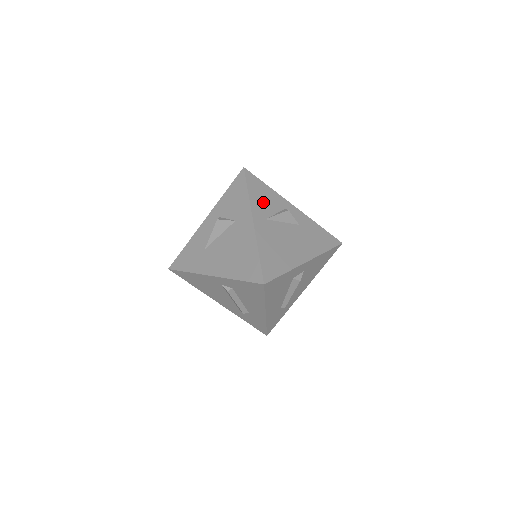
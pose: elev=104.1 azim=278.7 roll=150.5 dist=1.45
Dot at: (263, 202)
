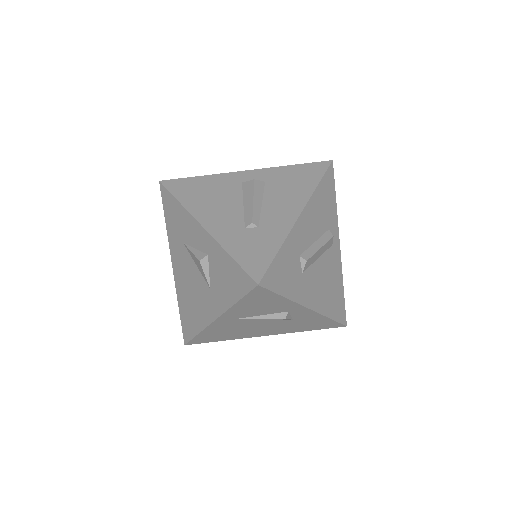
Dot at: (253, 309)
